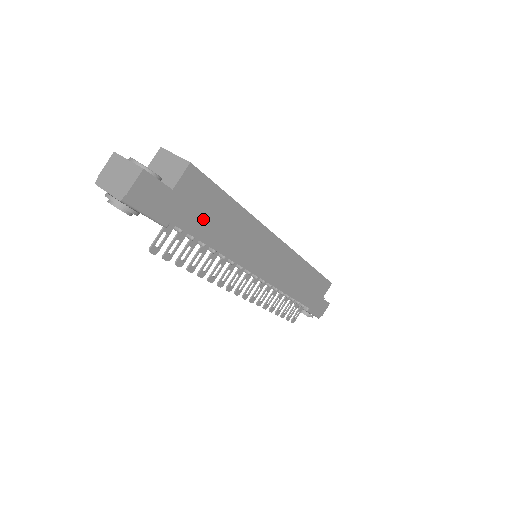
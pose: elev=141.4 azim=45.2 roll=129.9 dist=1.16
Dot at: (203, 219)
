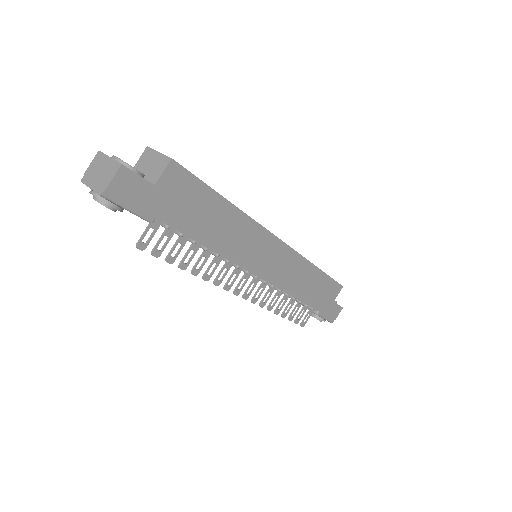
Dot at: (190, 215)
